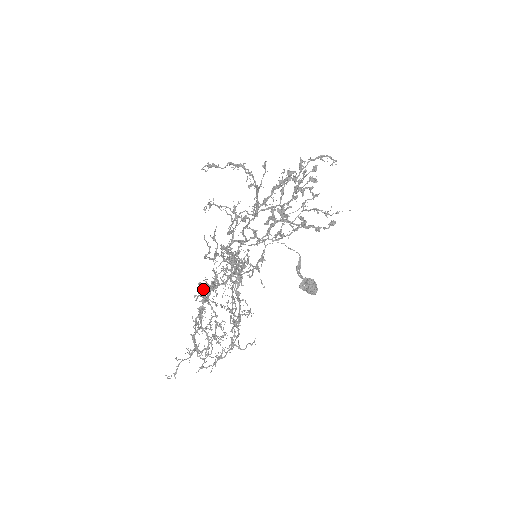
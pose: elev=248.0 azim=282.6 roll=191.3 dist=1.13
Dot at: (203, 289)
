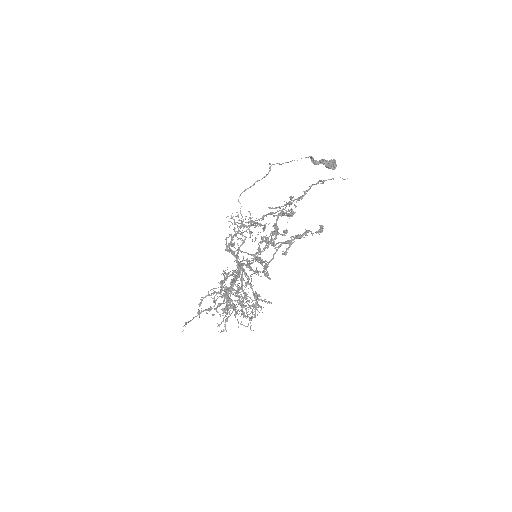
Dot at: occluded
